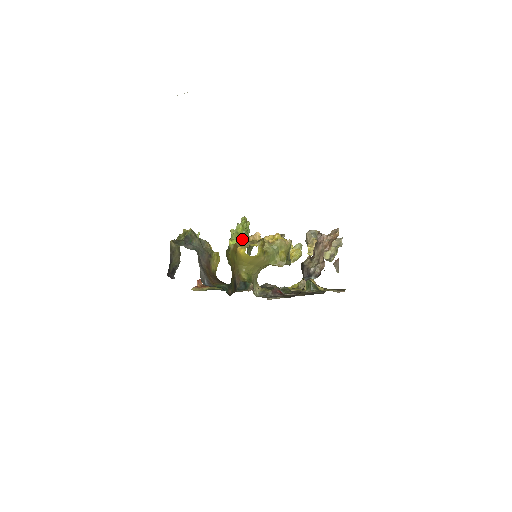
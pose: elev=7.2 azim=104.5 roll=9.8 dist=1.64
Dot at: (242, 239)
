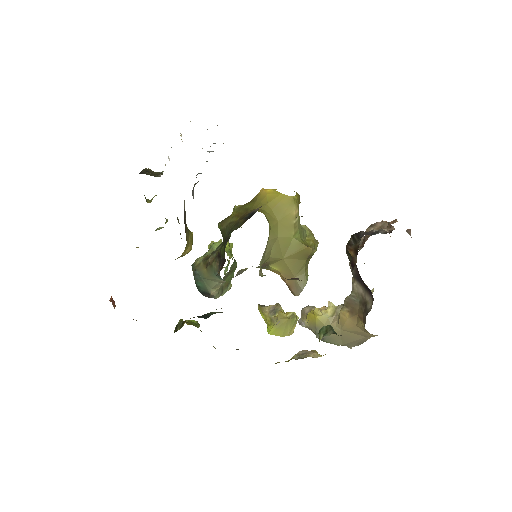
Dot at: occluded
